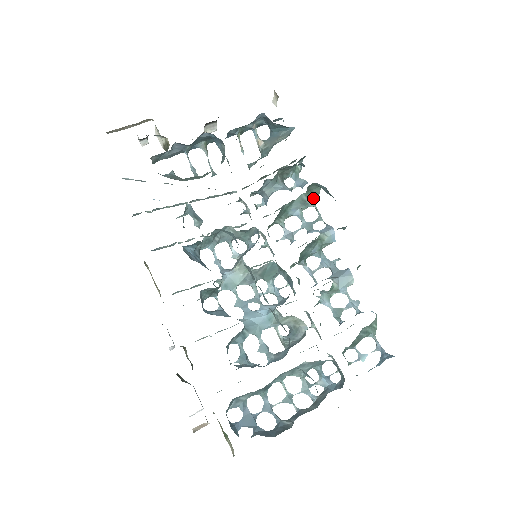
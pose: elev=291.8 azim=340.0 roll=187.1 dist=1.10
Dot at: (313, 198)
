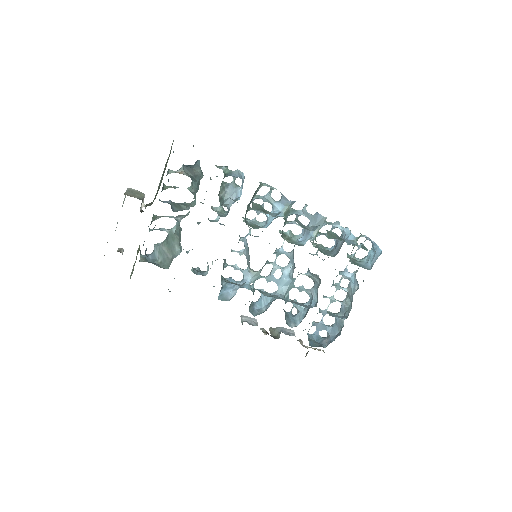
Dot at: (257, 188)
